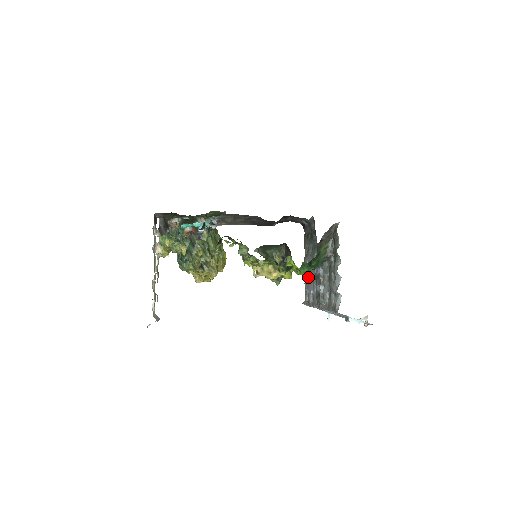
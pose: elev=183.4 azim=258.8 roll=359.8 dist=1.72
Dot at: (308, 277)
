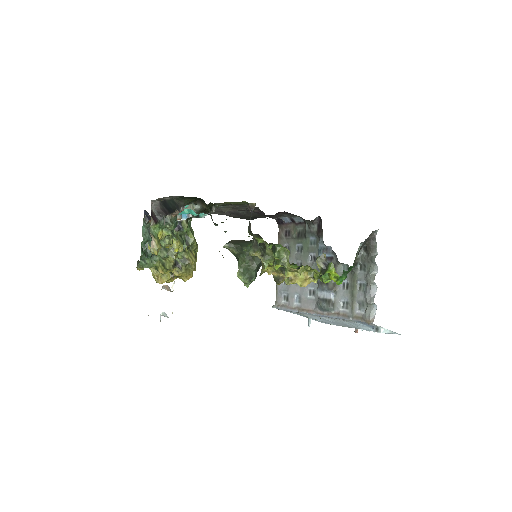
Dot at: occluded
